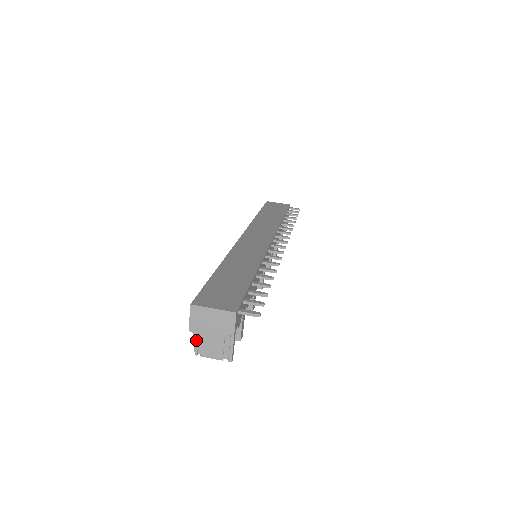
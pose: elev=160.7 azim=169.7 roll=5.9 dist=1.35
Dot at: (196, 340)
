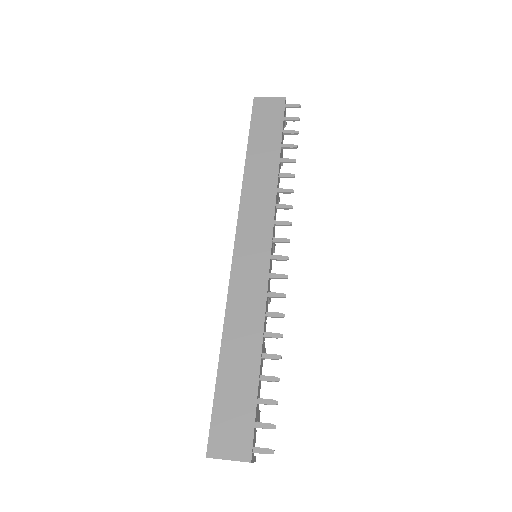
Dot at: occluded
